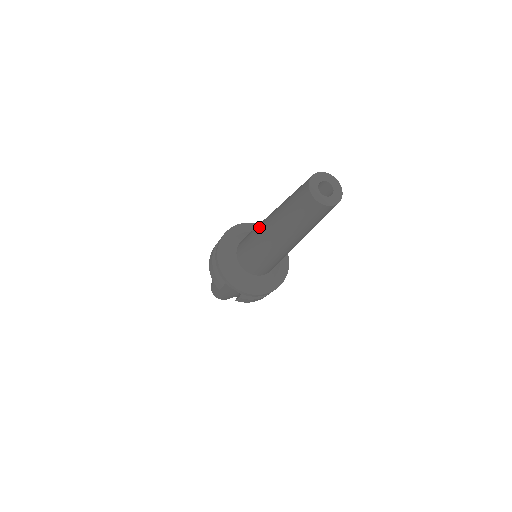
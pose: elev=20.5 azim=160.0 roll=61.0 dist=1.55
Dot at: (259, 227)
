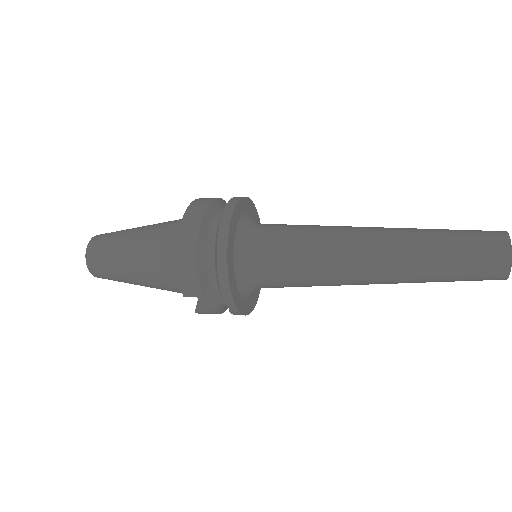
Dot at: (343, 244)
